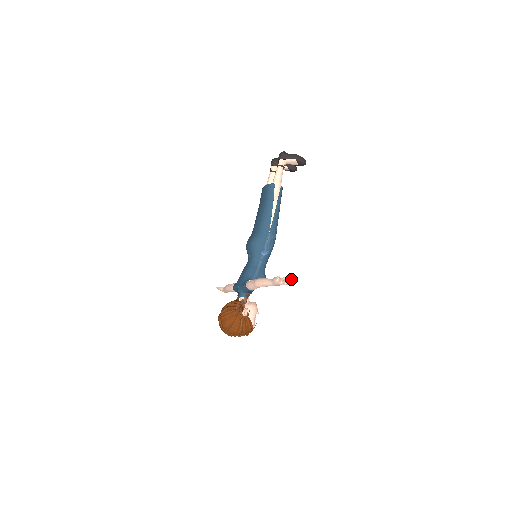
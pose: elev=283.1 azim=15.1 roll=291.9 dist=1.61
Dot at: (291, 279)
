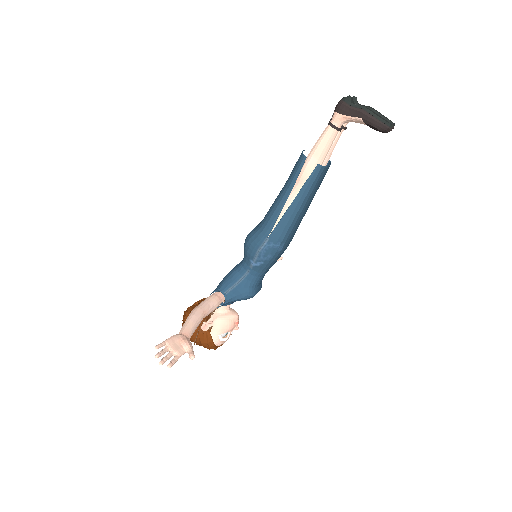
Dot at: (189, 353)
